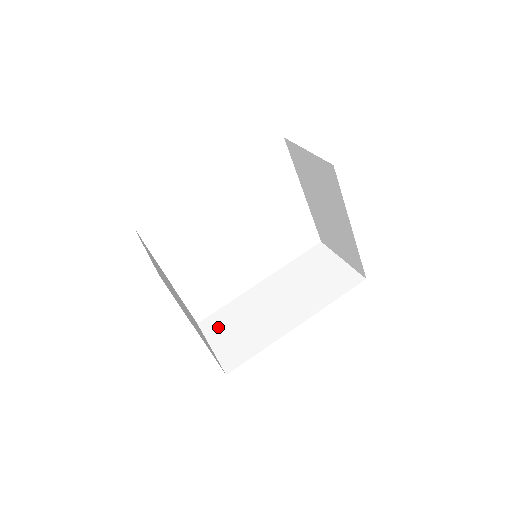
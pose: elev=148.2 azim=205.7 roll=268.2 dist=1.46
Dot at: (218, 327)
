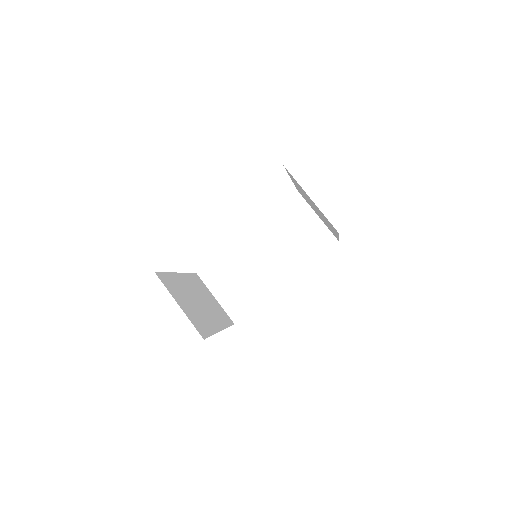
Dot at: (217, 279)
